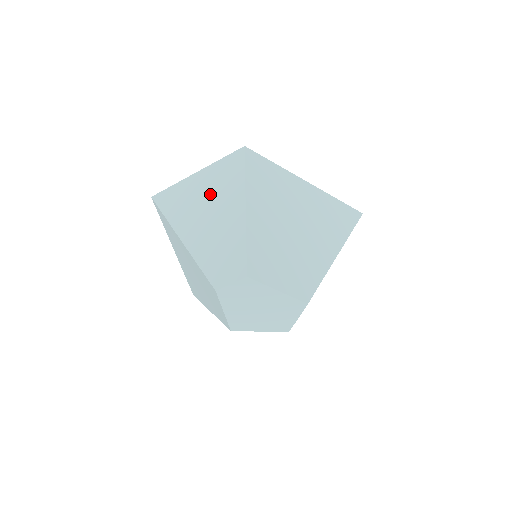
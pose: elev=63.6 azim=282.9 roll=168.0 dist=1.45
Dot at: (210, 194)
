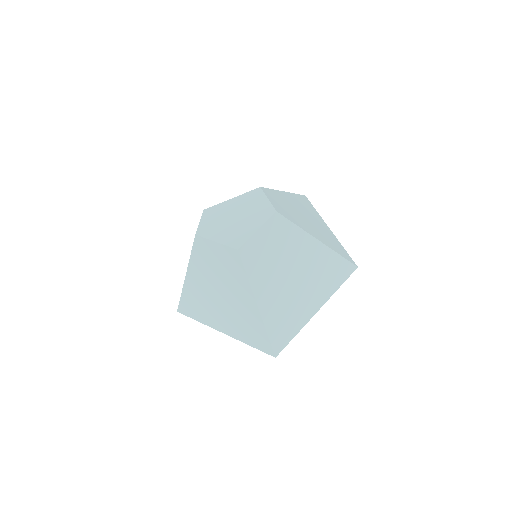
Dot at: occluded
